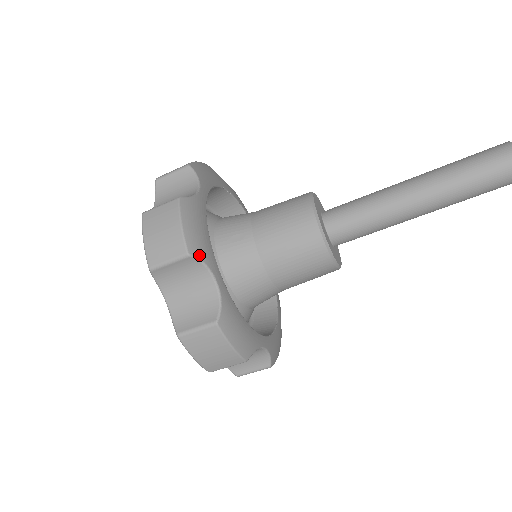
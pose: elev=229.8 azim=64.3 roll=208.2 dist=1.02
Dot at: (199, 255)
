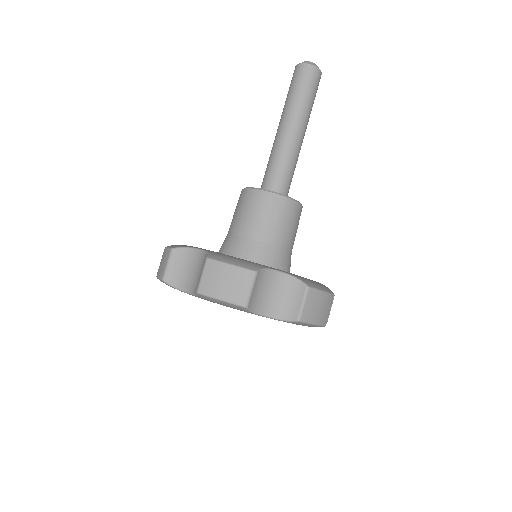
Dot at: (258, 267)
